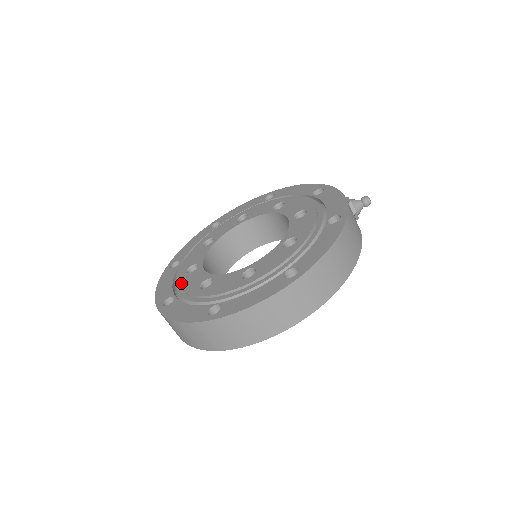
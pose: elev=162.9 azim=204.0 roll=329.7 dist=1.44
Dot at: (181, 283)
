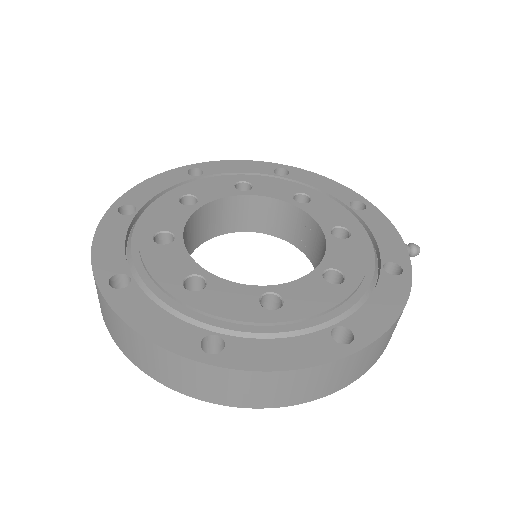
Dot at: (146, 257)
